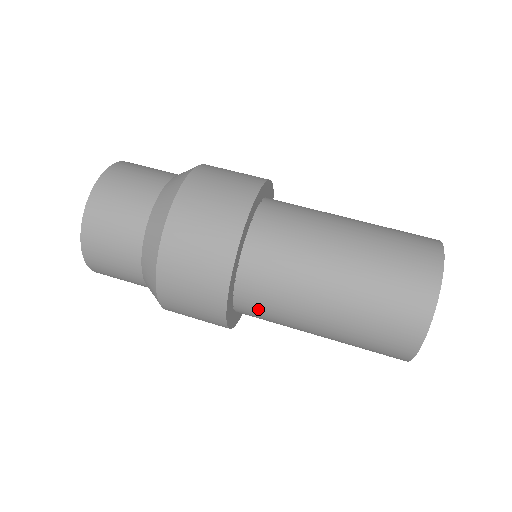
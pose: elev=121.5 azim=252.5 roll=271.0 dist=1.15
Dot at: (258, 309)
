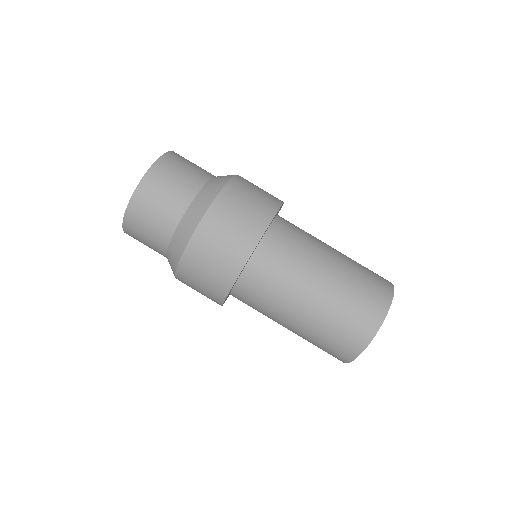
Dot at: (247, 302)
